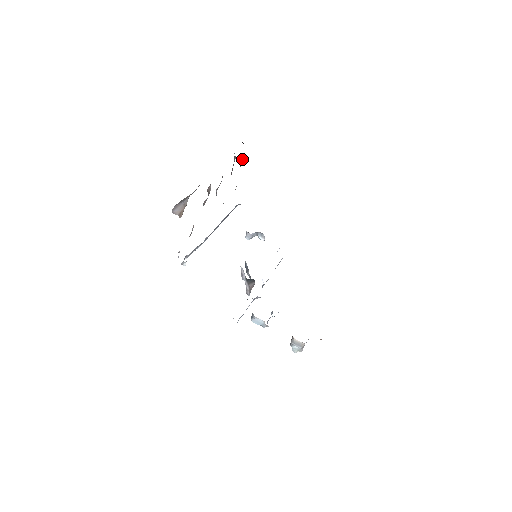
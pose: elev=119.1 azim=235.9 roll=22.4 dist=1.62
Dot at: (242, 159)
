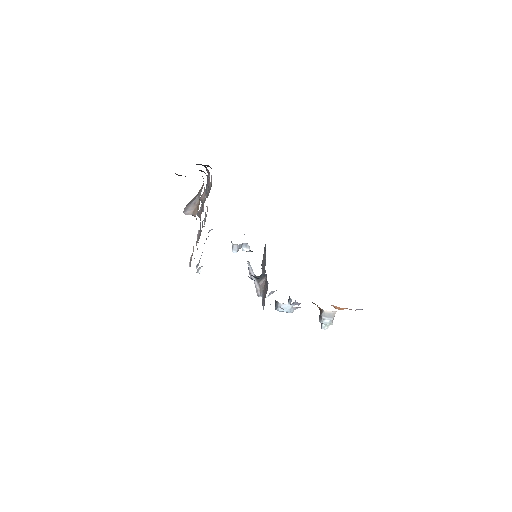
Dot at: occluded
